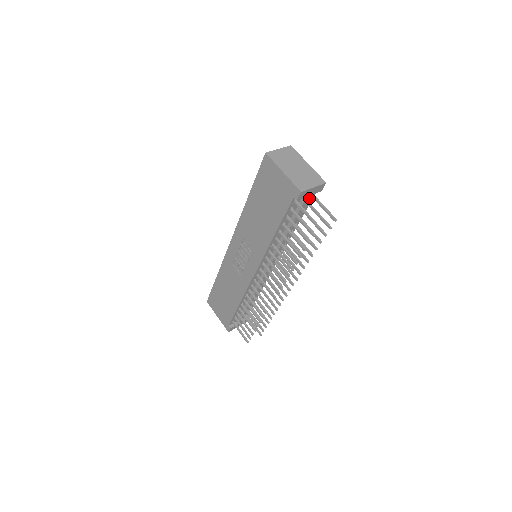
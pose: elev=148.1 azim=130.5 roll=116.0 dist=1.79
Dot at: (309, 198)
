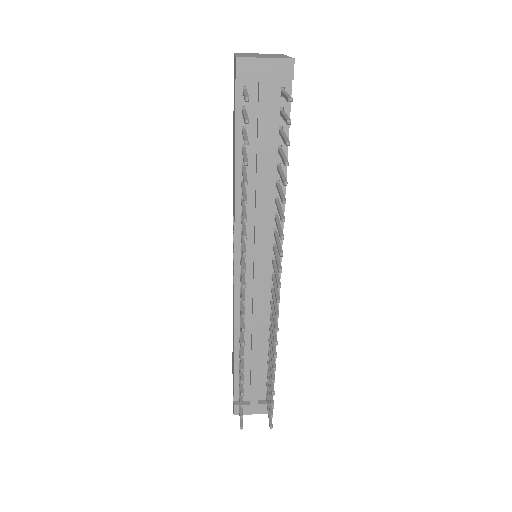
Dot at: (268, 88)
